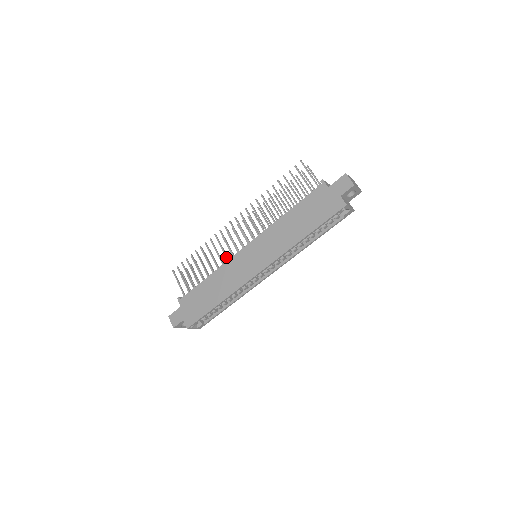
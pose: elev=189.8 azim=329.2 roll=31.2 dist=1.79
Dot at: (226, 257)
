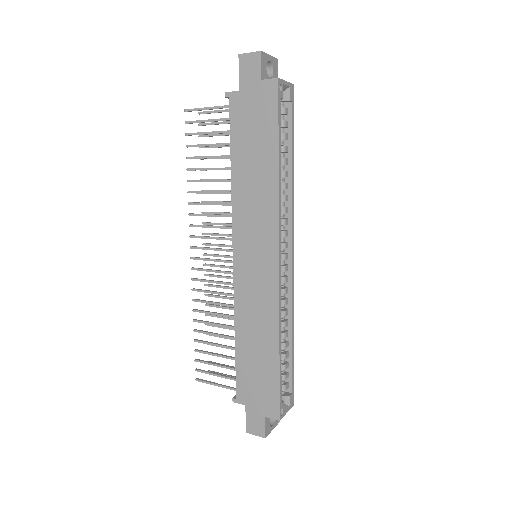
Dot at: occluded
